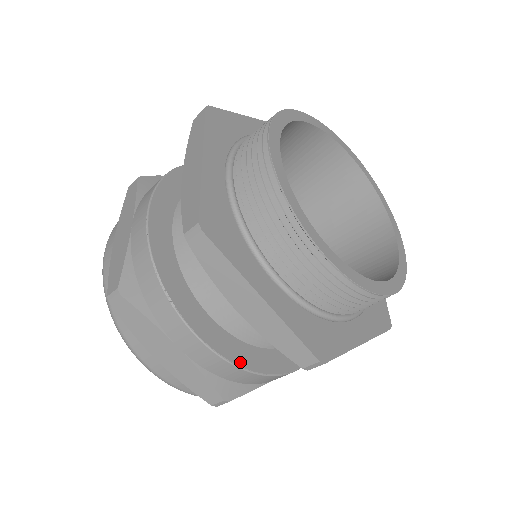
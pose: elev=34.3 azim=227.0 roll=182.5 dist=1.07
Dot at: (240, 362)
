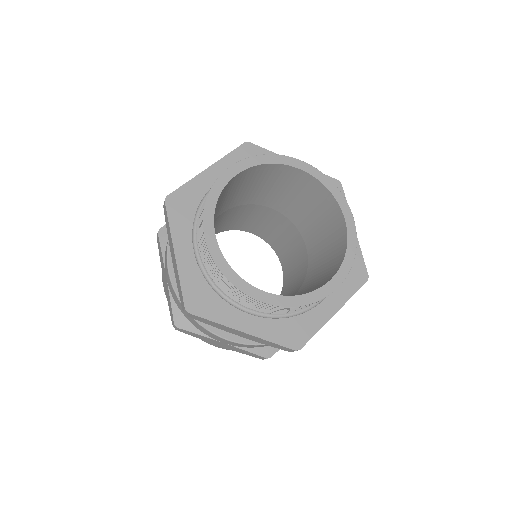
Dot at: occluded
